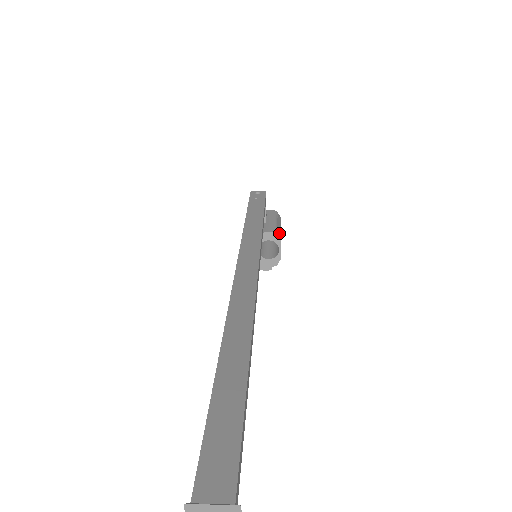
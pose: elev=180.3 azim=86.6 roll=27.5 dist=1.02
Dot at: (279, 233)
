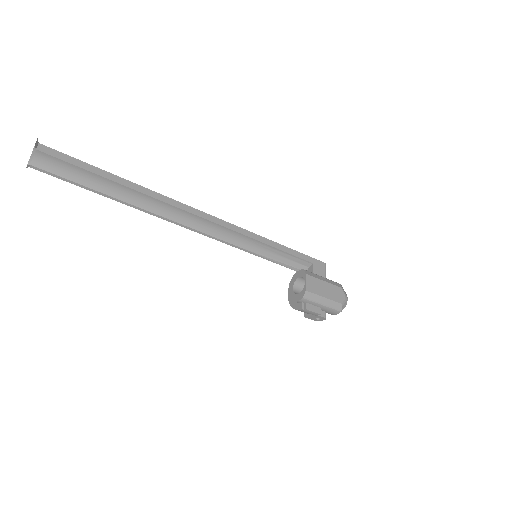
Dot at: (312, 275)
